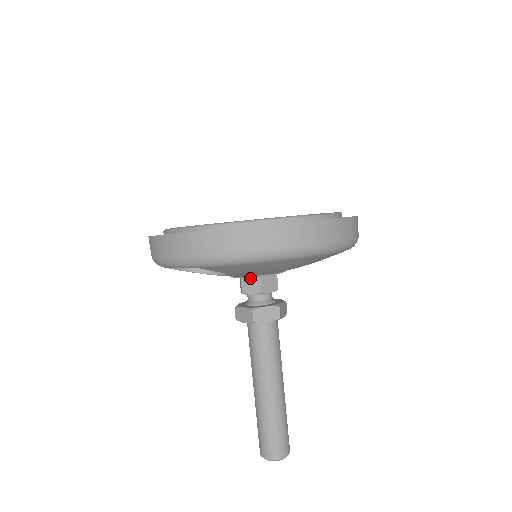
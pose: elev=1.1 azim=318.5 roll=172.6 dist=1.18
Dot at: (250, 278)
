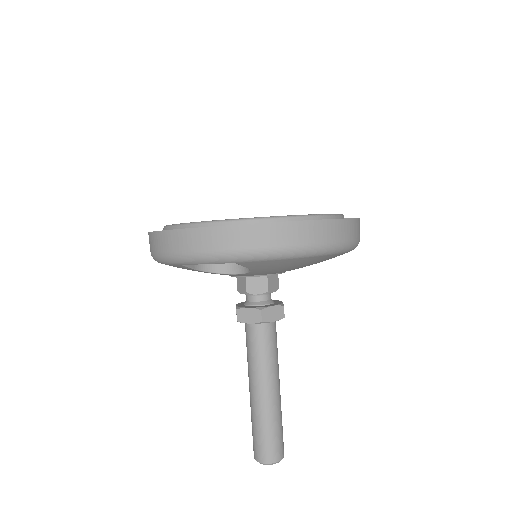
Dot at: (256, 277)
